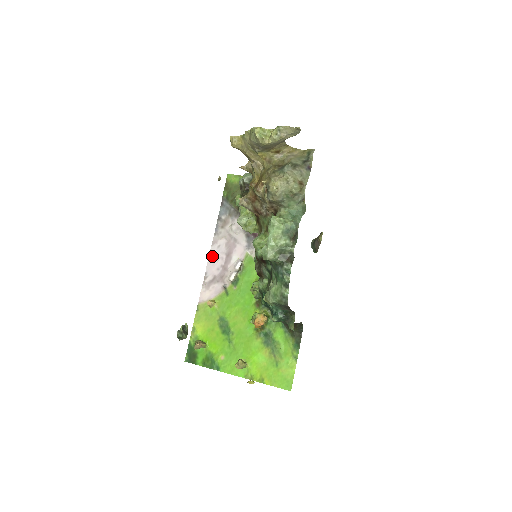
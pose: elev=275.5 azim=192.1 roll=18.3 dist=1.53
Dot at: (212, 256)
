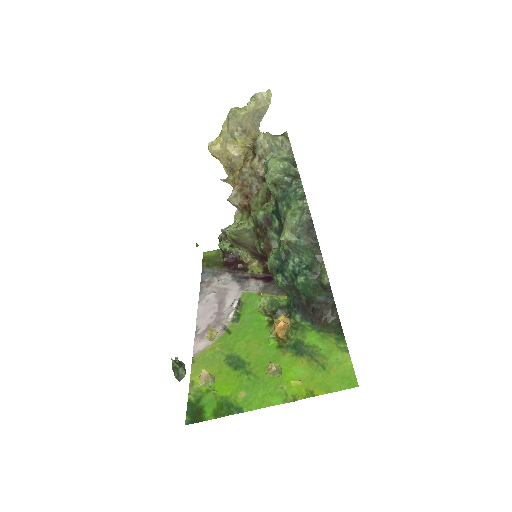
Dot at: (201, 310)
